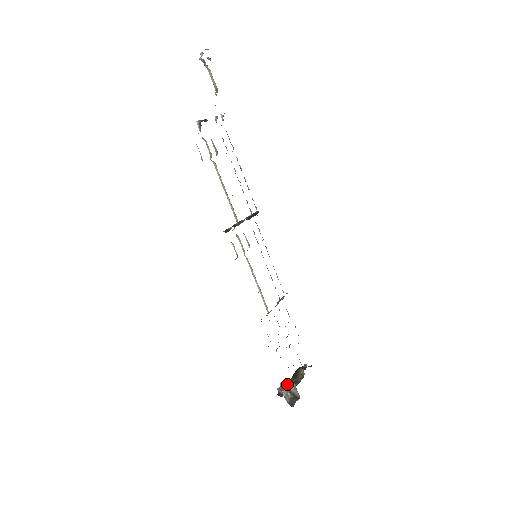
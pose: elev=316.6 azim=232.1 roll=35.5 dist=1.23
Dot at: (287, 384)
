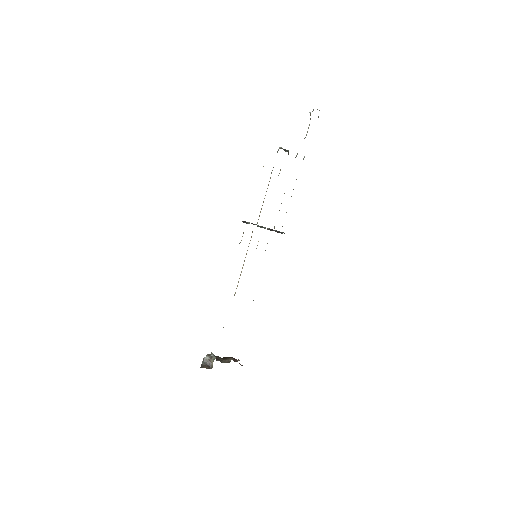
Dot at: (214, 356)
